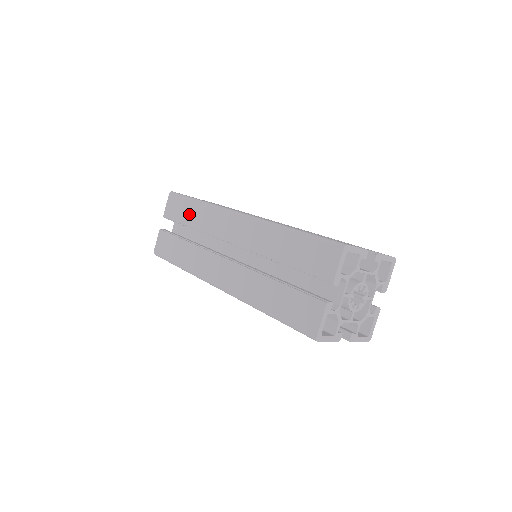
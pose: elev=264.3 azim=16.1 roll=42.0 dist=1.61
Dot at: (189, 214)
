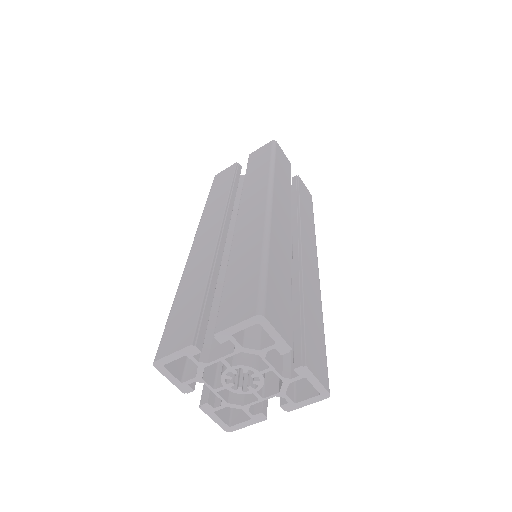
Dot at: (256, 168)
